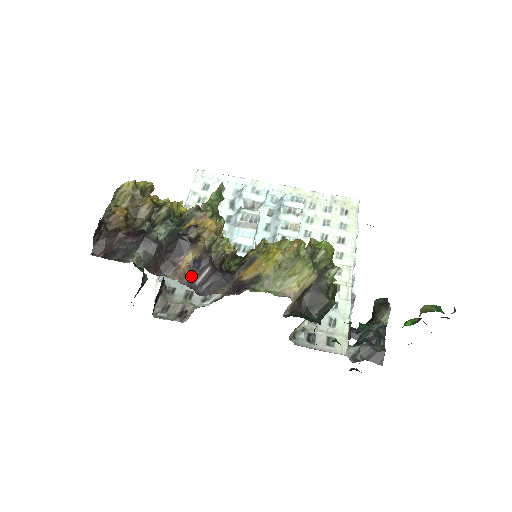
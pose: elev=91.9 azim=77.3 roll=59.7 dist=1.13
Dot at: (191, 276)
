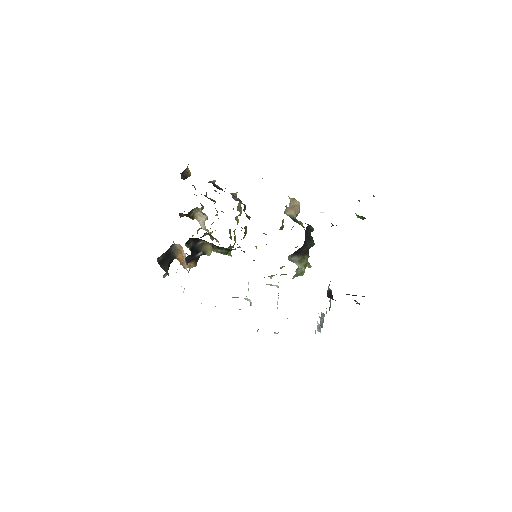
Dot at: occluded
